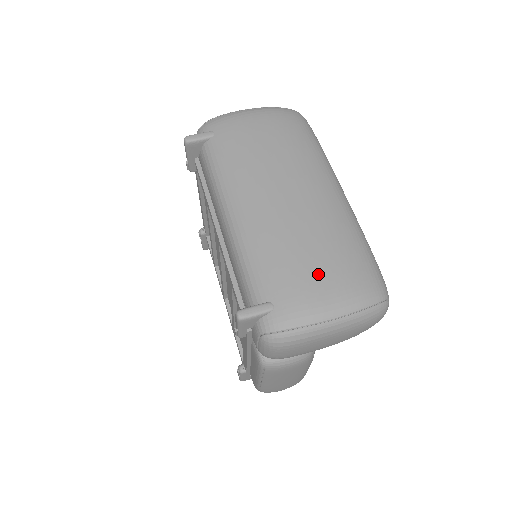
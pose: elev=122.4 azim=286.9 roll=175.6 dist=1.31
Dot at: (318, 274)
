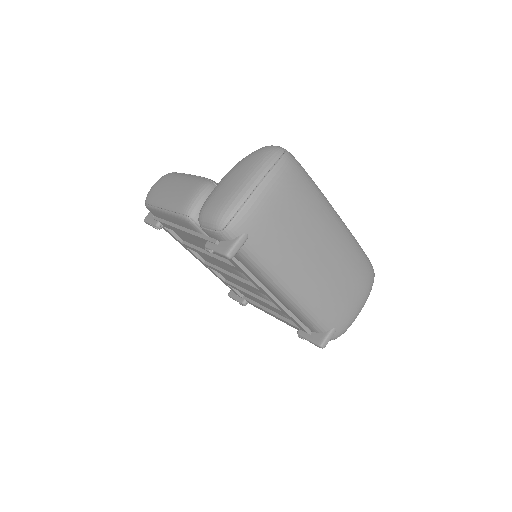
Dot at: (353, 296)
